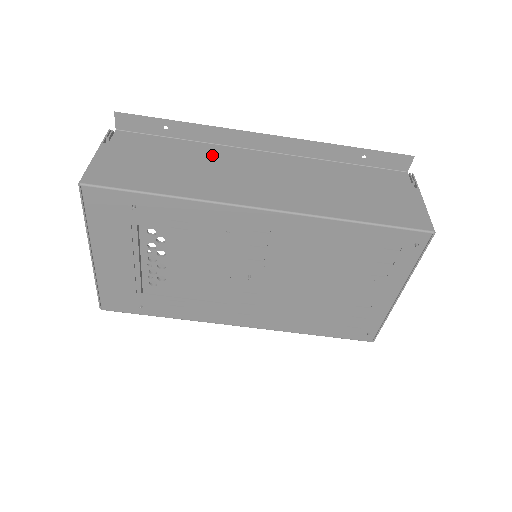
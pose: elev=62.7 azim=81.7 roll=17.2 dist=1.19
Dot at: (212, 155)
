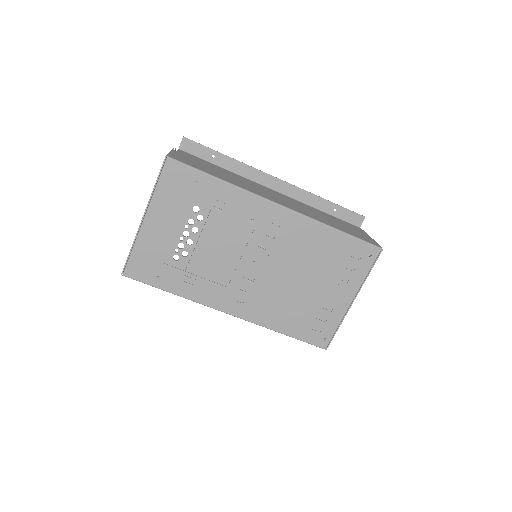
Dot at: (242, 179)
